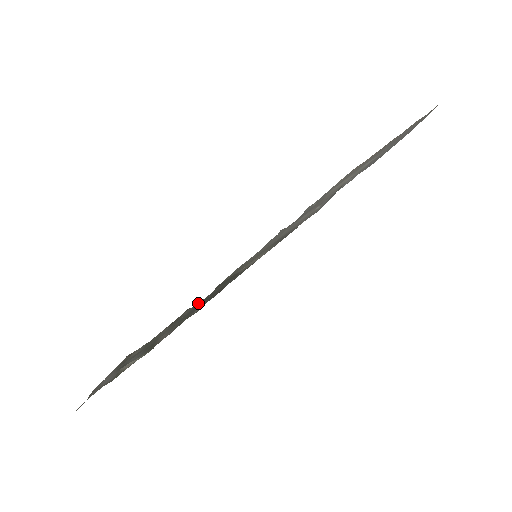
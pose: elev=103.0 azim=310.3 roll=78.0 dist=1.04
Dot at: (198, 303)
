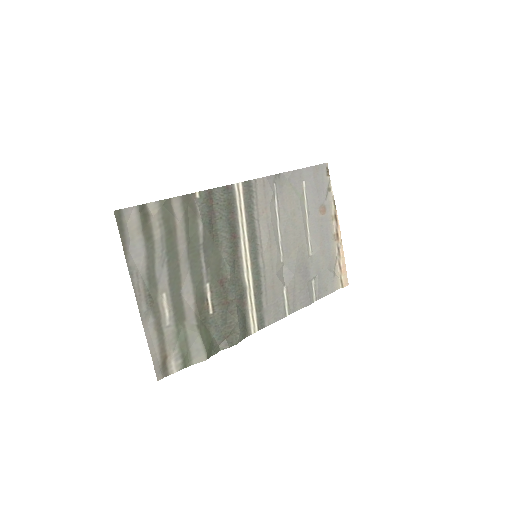
Dot at: (211, 259)
